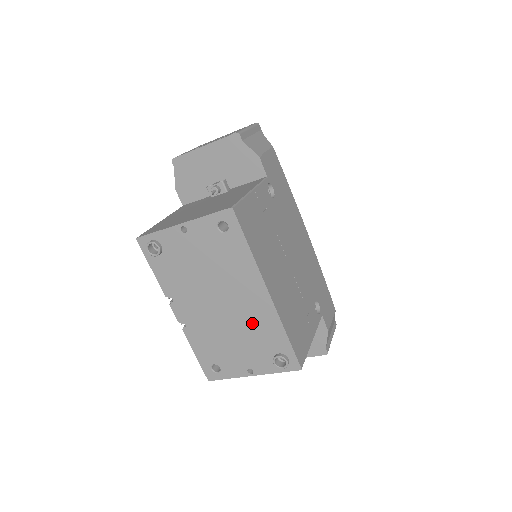
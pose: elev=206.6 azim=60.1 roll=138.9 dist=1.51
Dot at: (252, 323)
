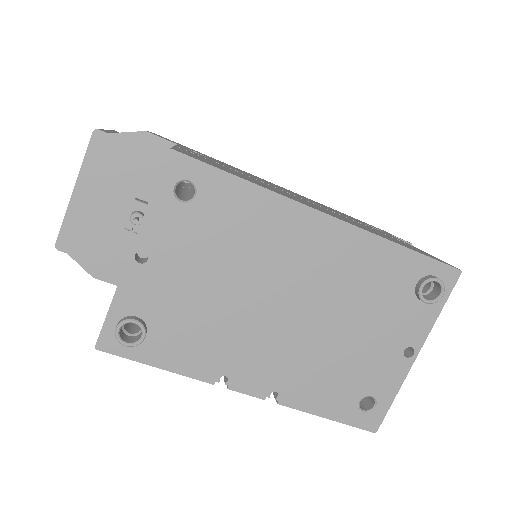
Dot at: (348, 283)
